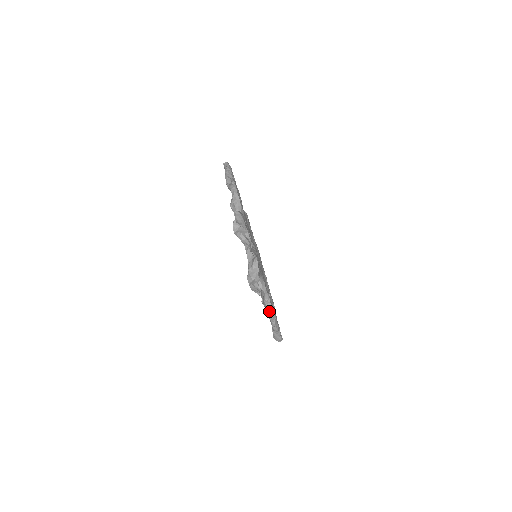
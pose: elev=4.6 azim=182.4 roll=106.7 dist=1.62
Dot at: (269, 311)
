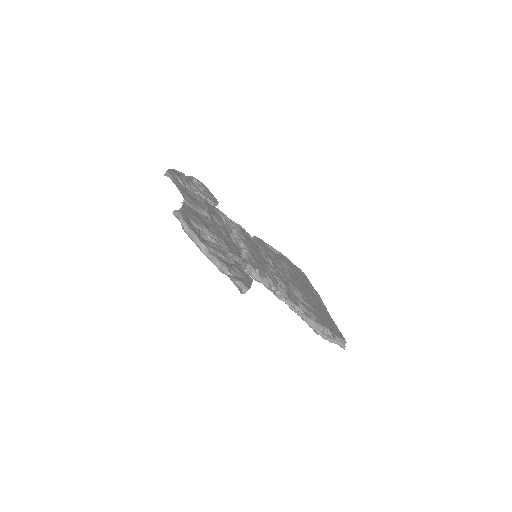
Dot at: (191, 237)
